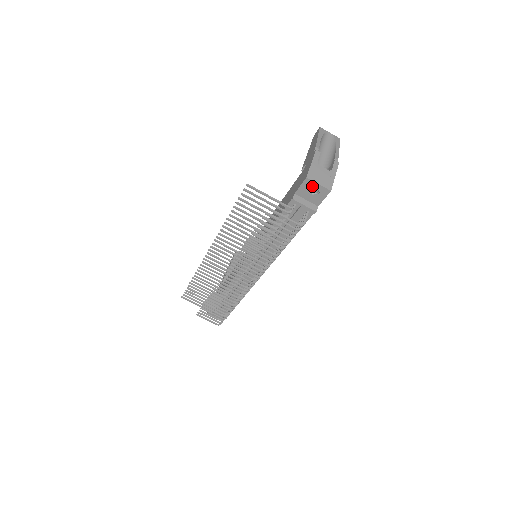
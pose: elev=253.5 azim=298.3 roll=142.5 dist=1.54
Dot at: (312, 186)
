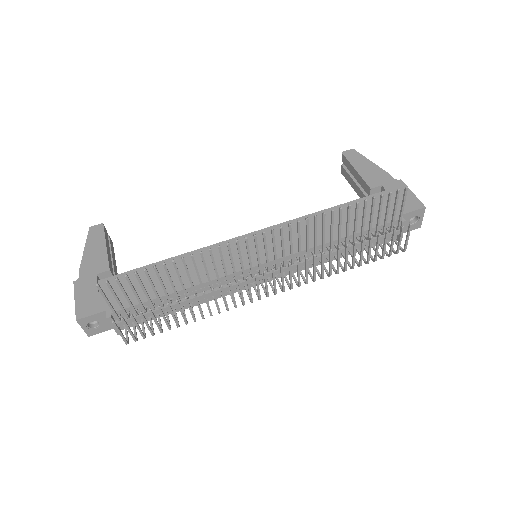
Dot at: occluded
